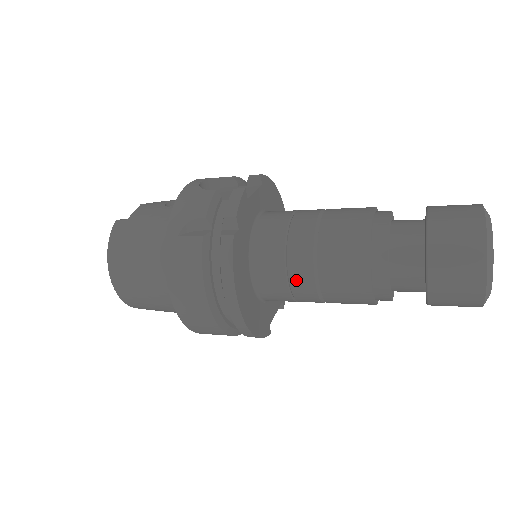
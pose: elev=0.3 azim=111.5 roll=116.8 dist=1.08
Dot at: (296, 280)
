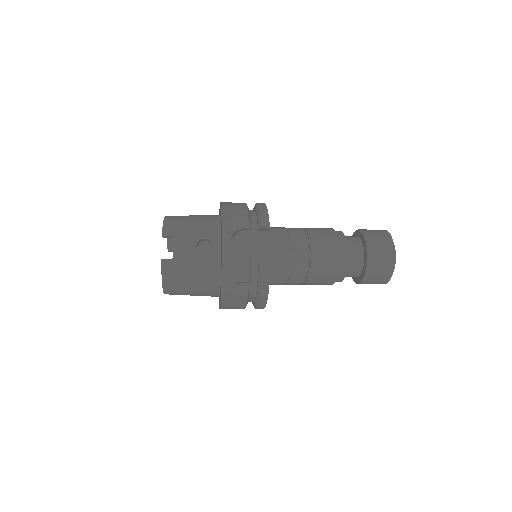
Dot at: occluded
